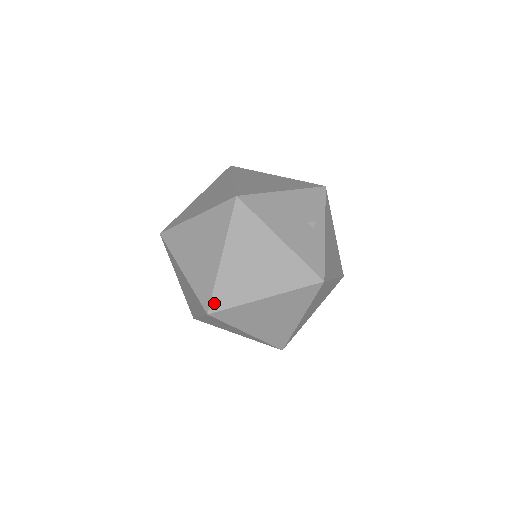
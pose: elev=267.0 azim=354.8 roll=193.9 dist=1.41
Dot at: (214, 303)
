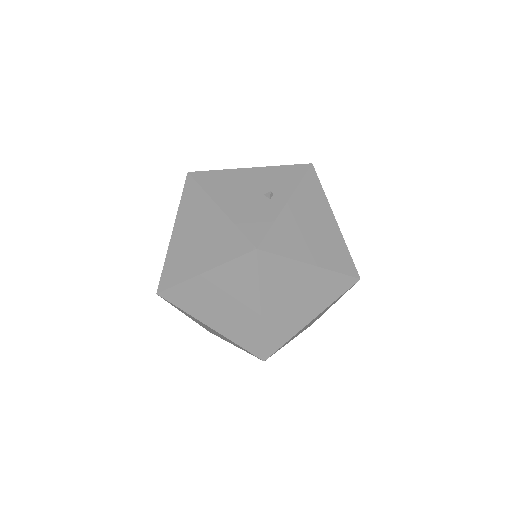
Dot at: (162, 282)
